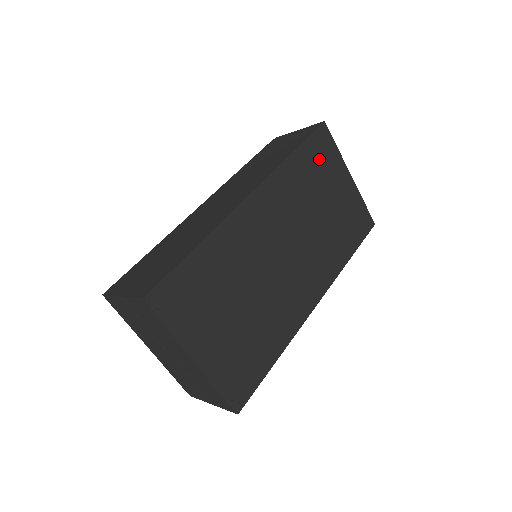
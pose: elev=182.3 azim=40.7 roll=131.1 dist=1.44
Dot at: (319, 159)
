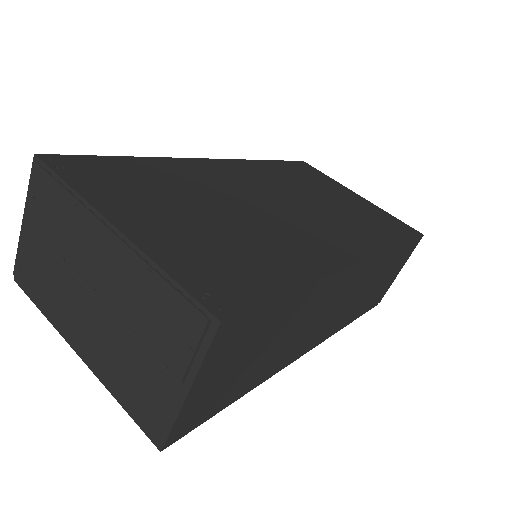
Dot at: (306, 174)
